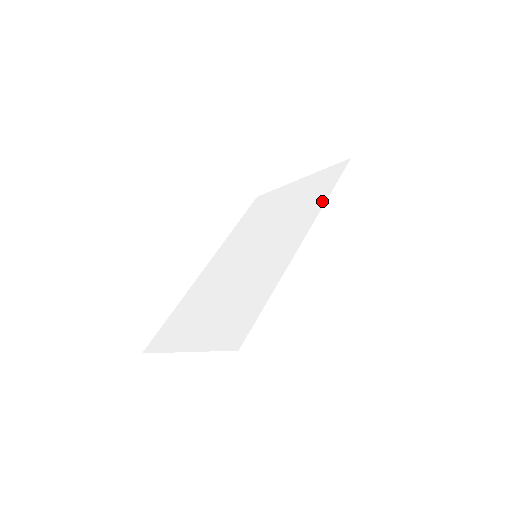
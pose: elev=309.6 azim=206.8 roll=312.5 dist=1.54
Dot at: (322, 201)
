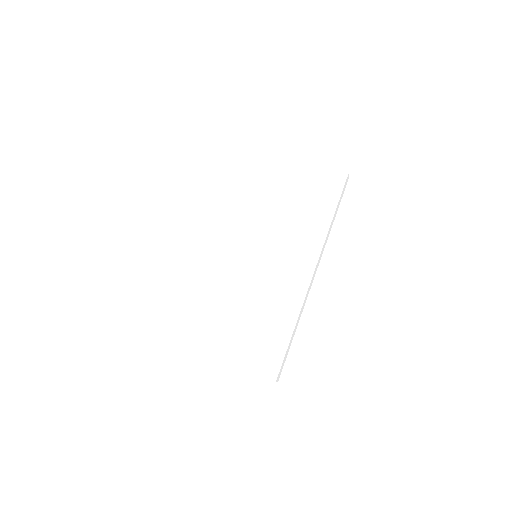
Dot at: (324, 228)
